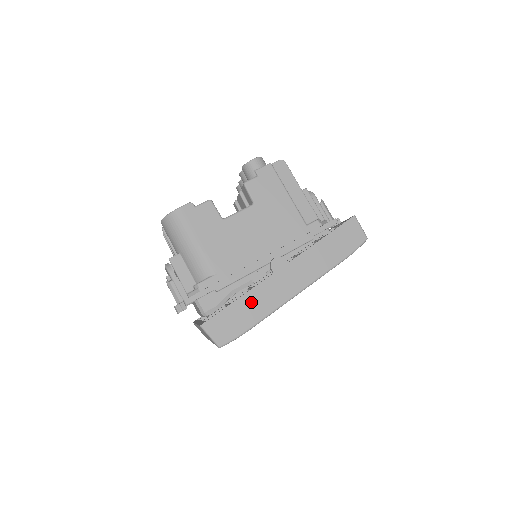
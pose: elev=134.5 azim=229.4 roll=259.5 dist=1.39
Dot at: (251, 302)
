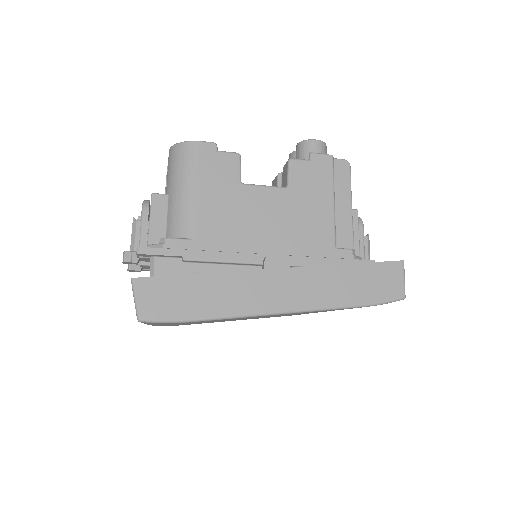
Dot at: (214, 288)
